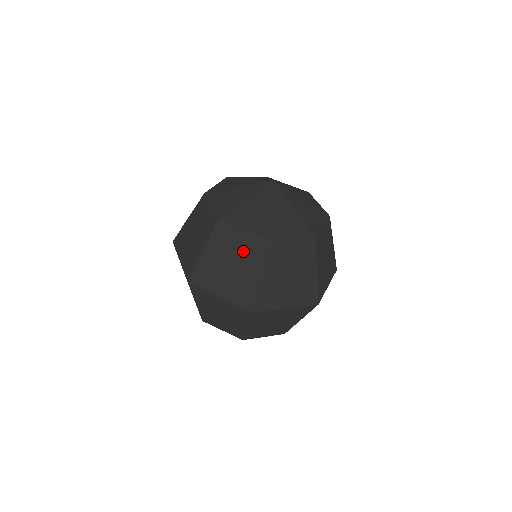
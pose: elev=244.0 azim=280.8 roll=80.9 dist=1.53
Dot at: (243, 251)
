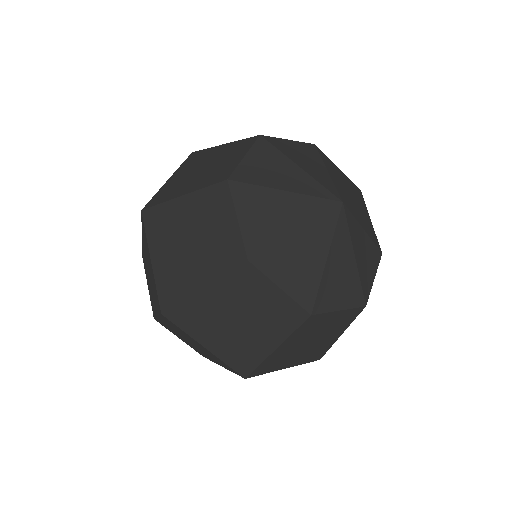
Dot at: (267, 313)
